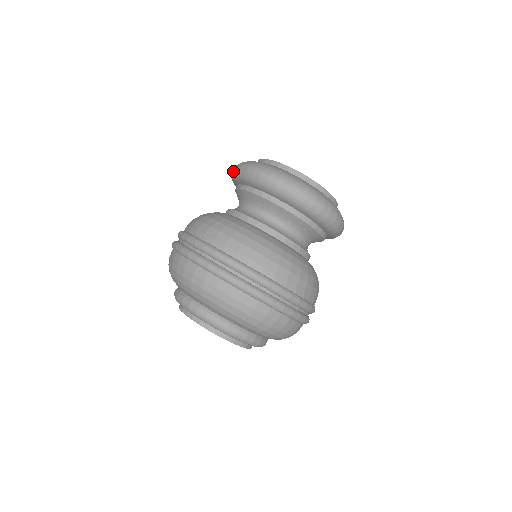
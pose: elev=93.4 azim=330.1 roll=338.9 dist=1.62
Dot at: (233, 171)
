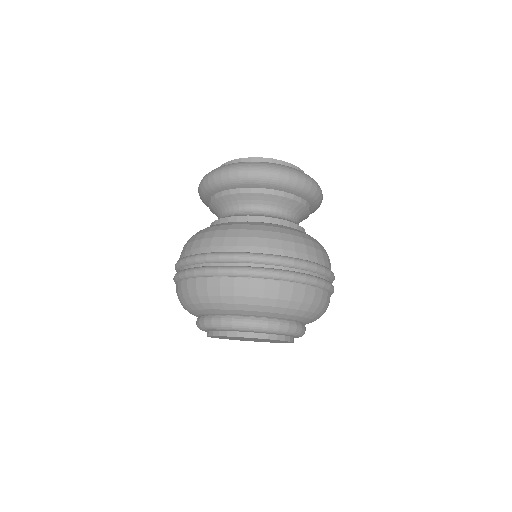
Dot at: (213, 179)
